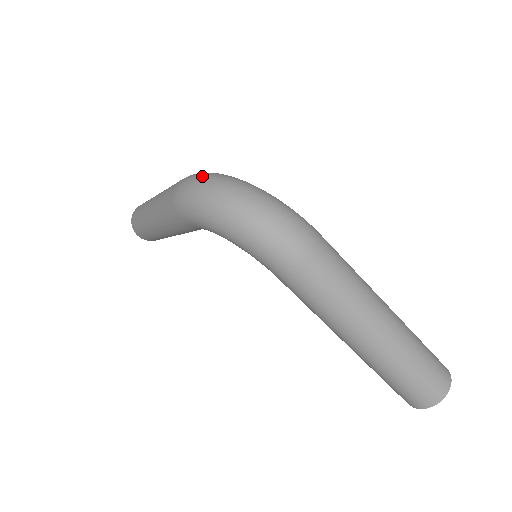
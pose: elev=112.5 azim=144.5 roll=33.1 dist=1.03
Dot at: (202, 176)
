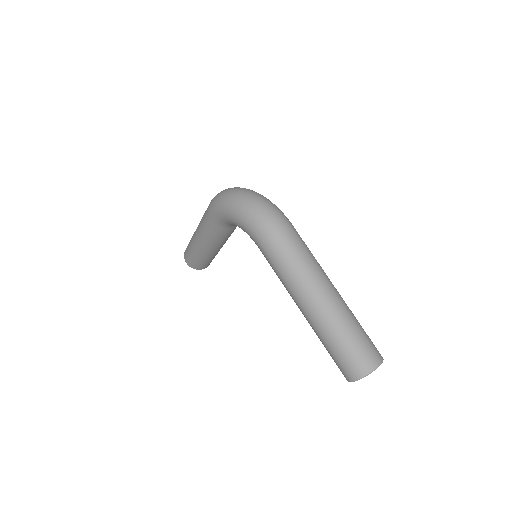
Dot at: occluded
